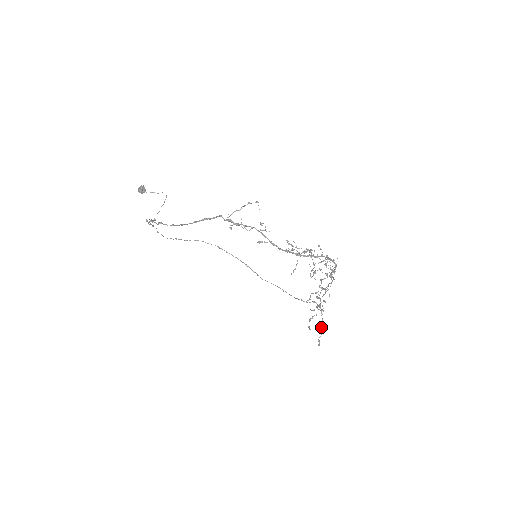
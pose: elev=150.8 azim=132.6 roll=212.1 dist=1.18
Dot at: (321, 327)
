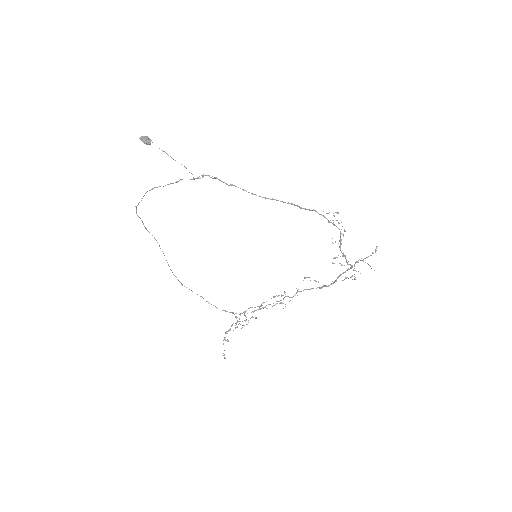
Dot at: (223, 344)
